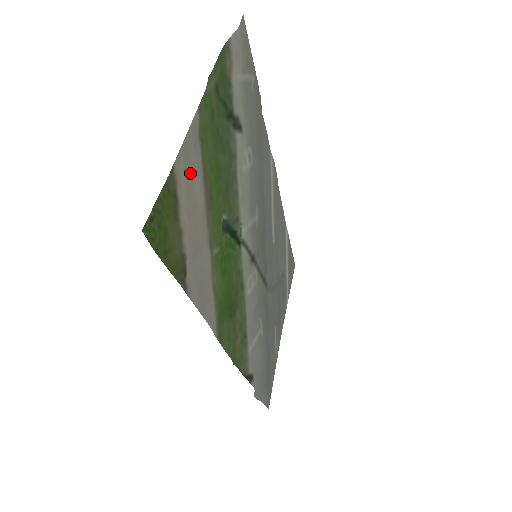
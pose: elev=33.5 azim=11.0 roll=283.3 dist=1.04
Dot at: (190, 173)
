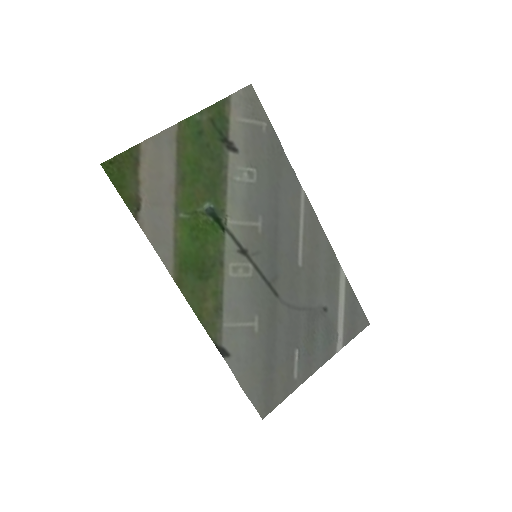
Dot at: (160, 155)
